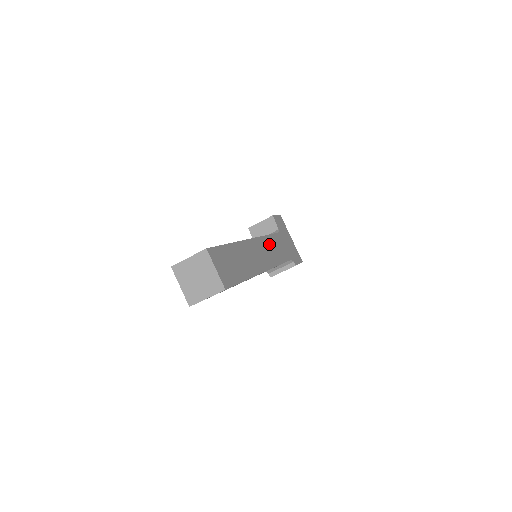
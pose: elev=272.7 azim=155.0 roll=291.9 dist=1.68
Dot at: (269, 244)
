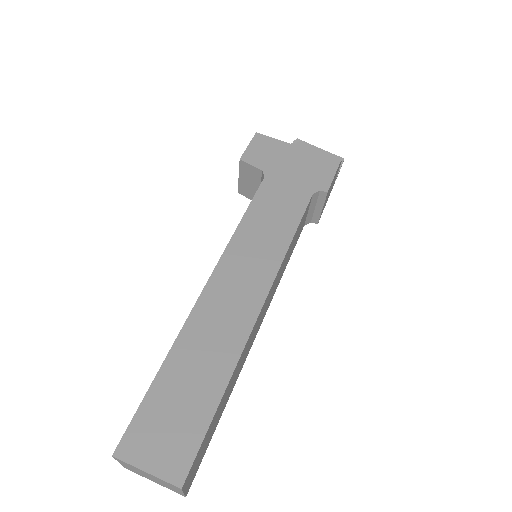
Dot at: (251, 235)
